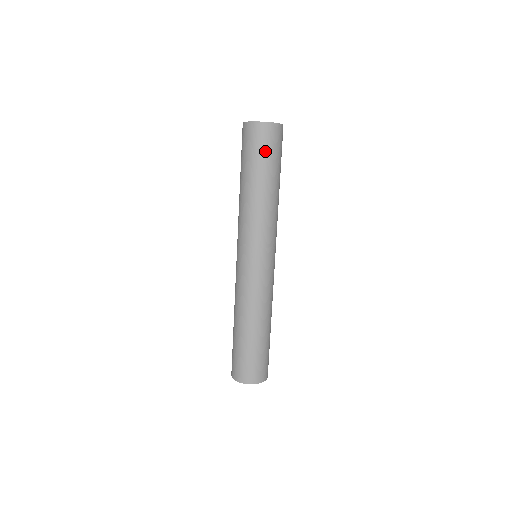
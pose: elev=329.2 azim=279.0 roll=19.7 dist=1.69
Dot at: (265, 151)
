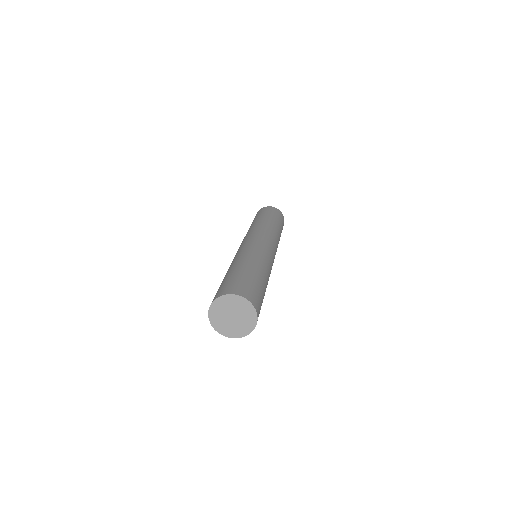
Dot at: (270, 212)
